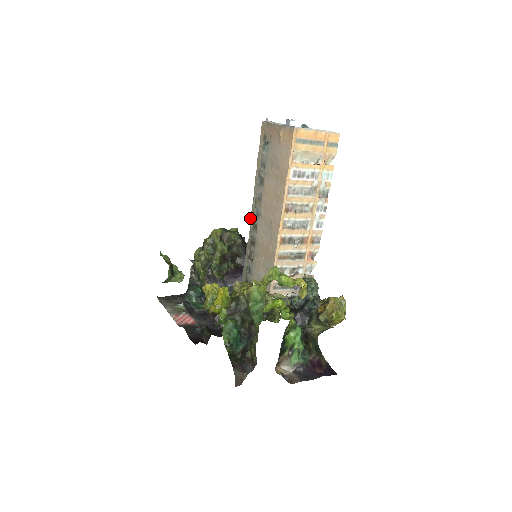
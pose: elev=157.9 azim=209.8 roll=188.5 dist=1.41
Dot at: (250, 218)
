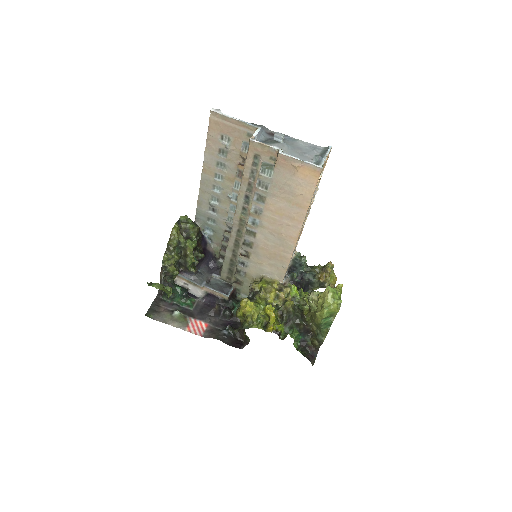
Dot at: (234, 221)
